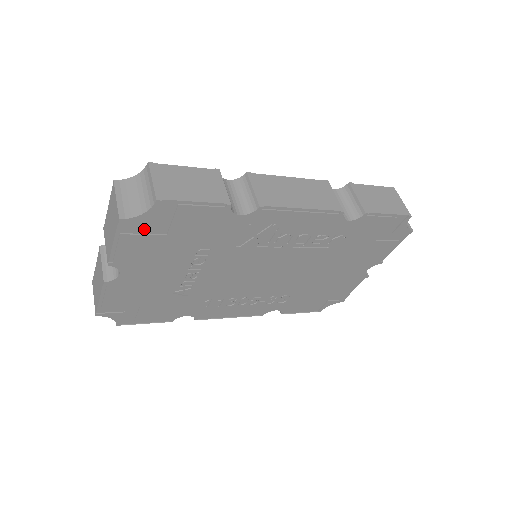
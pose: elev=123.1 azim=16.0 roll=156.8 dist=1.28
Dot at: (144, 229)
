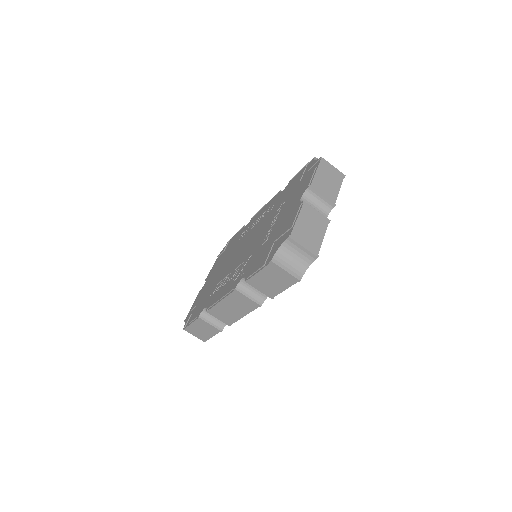
Dot at: occluded
